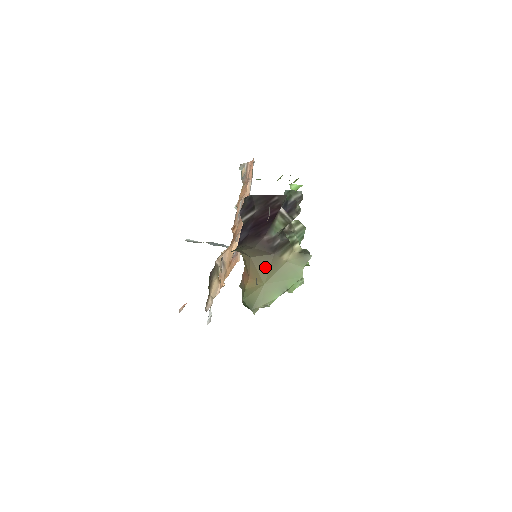
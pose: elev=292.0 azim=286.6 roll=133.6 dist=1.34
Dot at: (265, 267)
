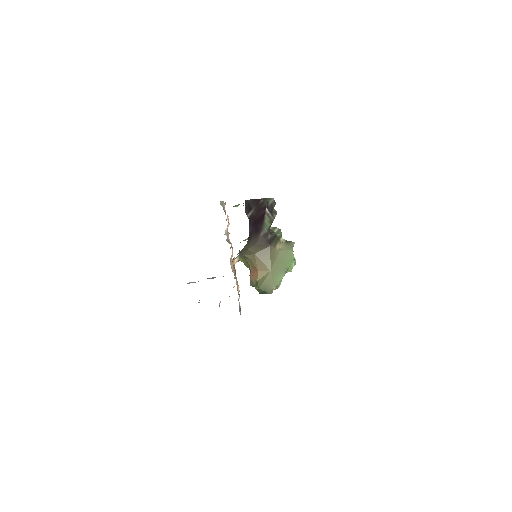
Dot at: (267, 258)
